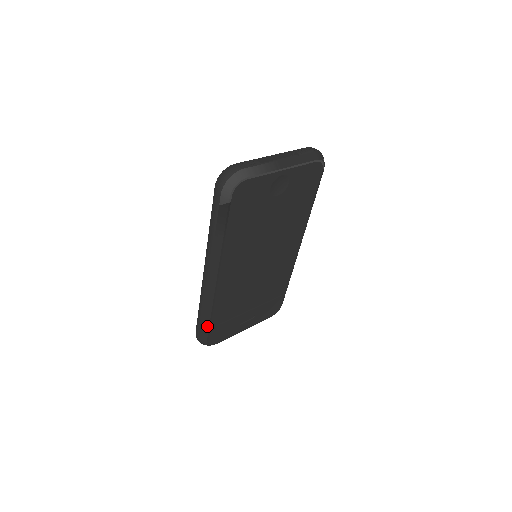
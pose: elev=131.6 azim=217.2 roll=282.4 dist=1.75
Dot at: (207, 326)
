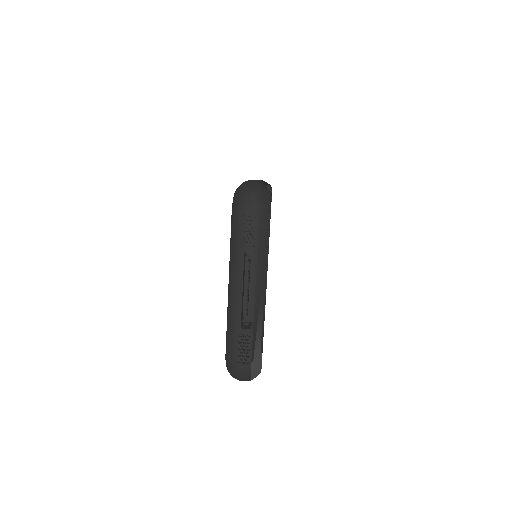
Dot at: occluded
